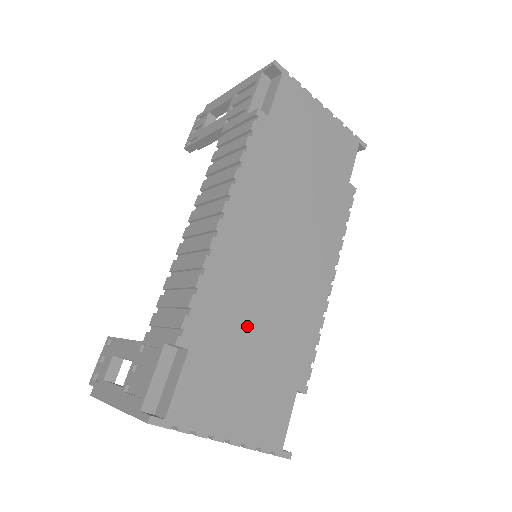
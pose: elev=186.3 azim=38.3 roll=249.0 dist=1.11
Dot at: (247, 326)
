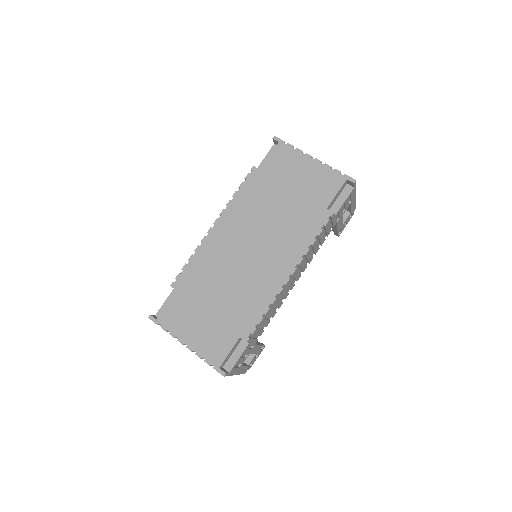
Dot at: (214, 288)
